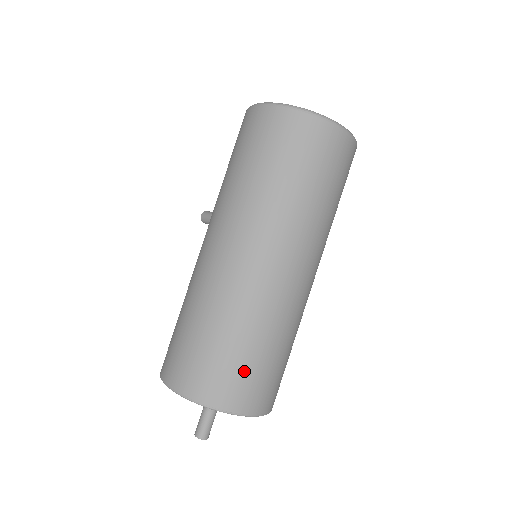
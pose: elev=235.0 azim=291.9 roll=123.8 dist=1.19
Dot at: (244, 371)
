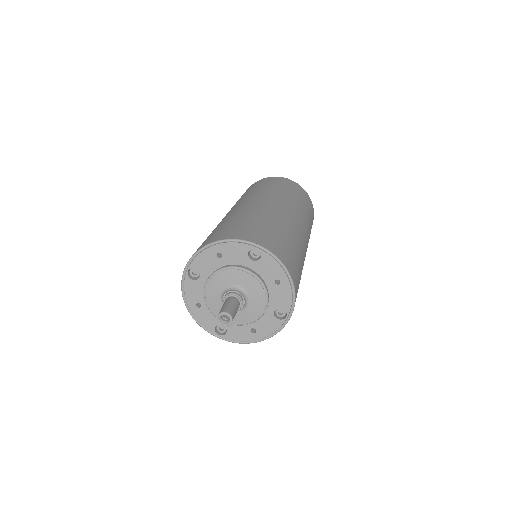
Dot at: (270, 234)
